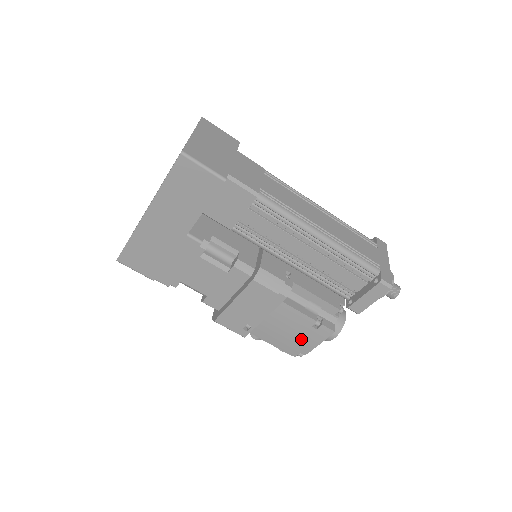
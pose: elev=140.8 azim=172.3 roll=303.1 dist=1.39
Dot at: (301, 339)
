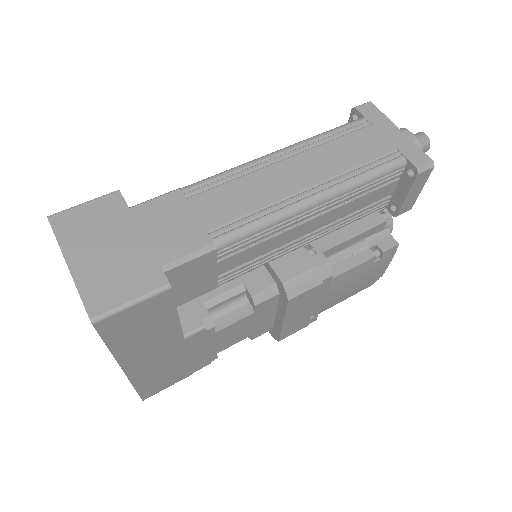
Dot at: (370, 276)
